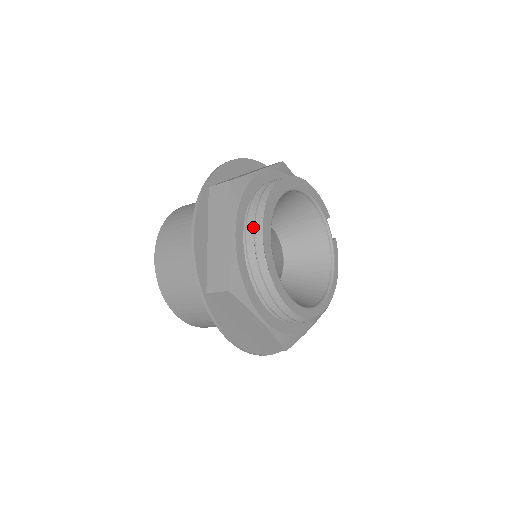
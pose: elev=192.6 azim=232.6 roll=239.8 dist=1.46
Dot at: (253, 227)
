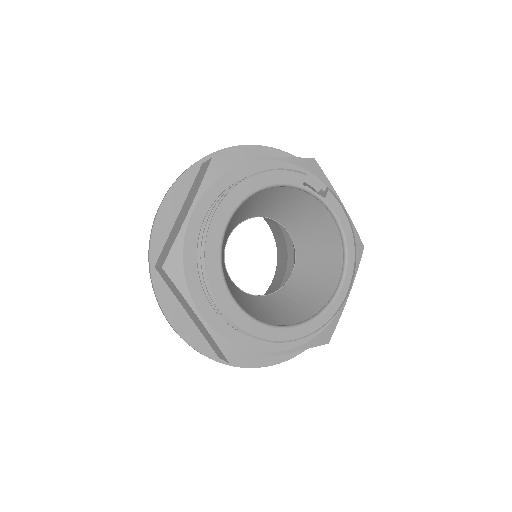
Dot at: occluded
